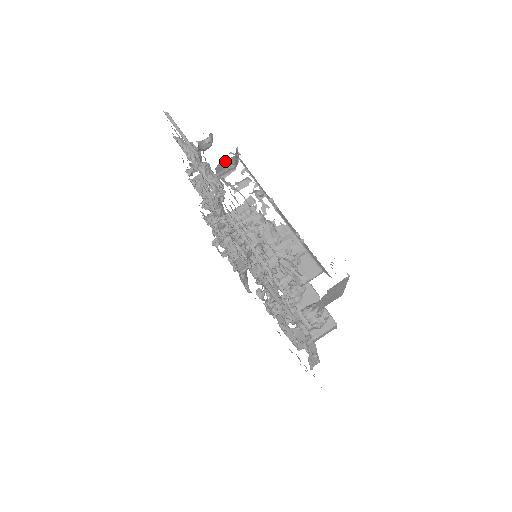
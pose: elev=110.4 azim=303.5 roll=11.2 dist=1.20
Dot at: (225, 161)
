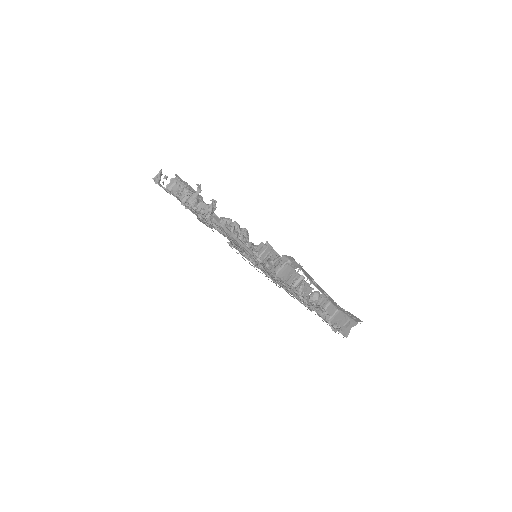
Dot at: occluded
